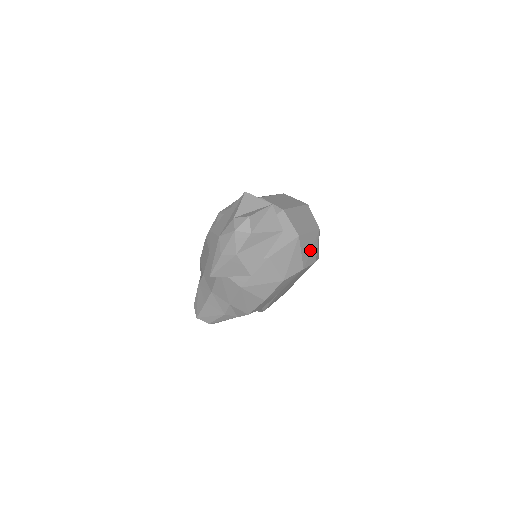
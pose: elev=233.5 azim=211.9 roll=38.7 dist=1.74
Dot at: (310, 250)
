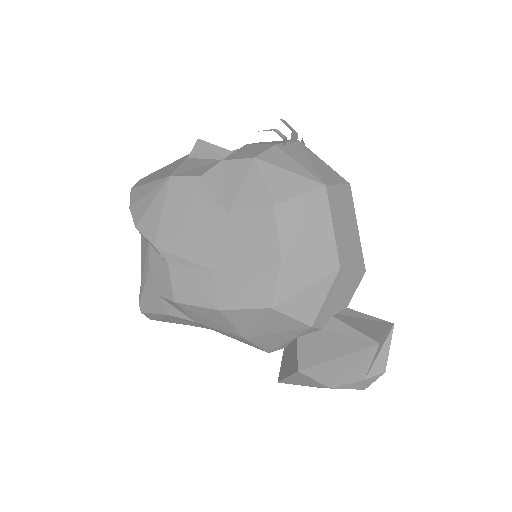
Dot at: occluded
